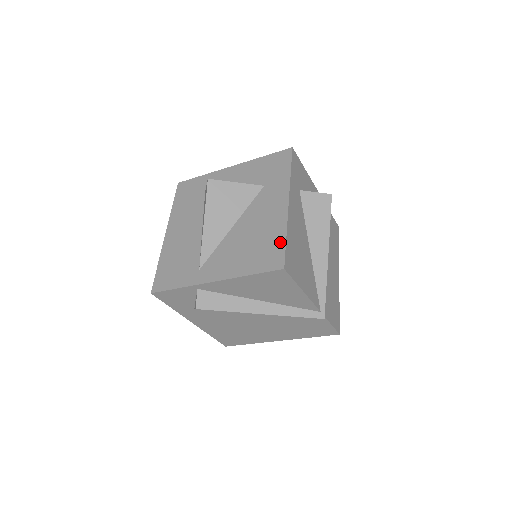
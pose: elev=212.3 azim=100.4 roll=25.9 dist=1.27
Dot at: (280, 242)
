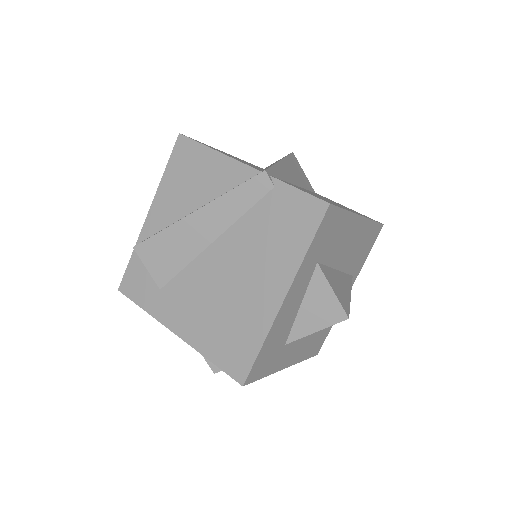
Dot at: occluded
